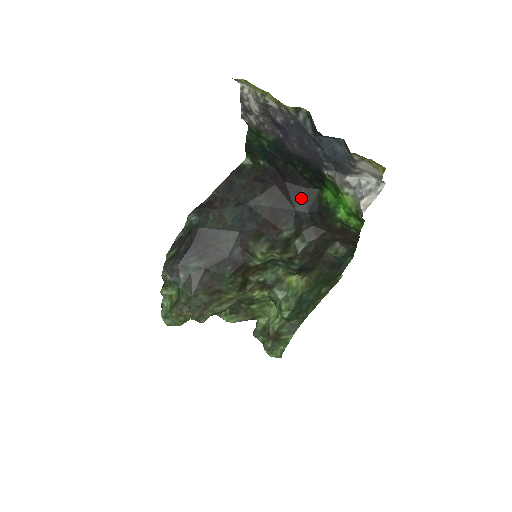
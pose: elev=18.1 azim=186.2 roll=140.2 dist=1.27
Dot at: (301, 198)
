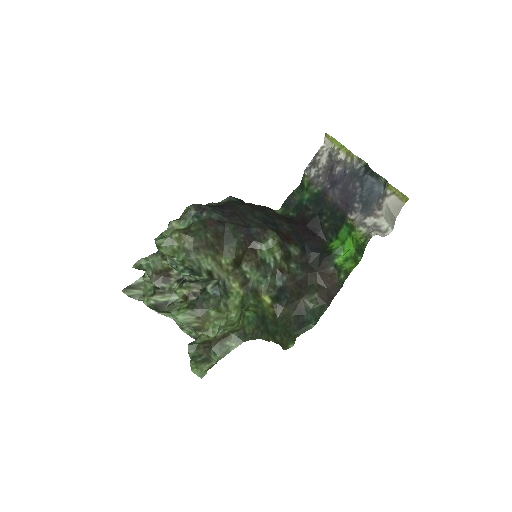
Dot at: (312, 240)
